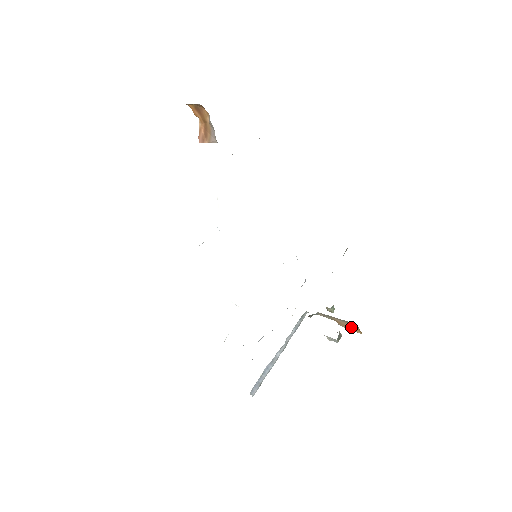
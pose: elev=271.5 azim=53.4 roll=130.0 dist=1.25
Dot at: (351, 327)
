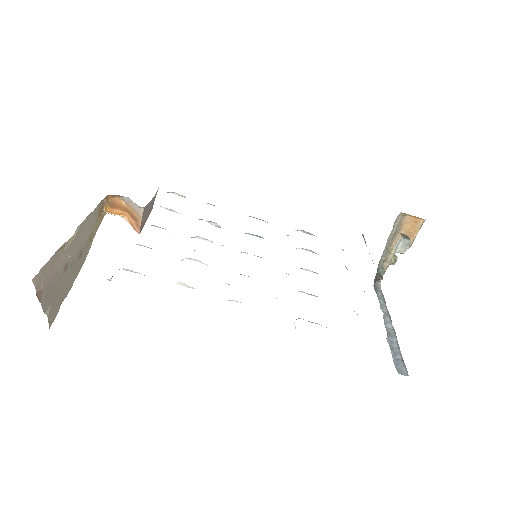
Dot at: (410, 229)
